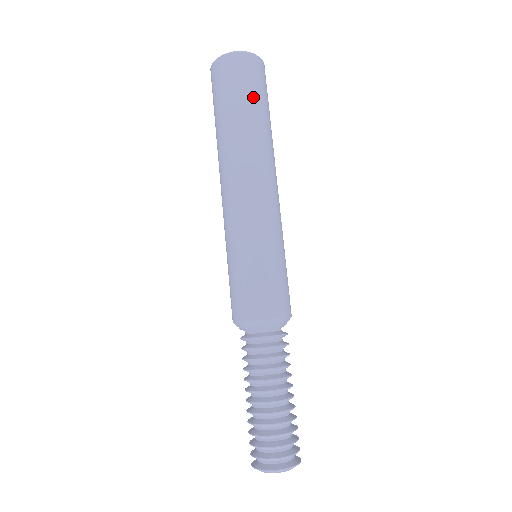
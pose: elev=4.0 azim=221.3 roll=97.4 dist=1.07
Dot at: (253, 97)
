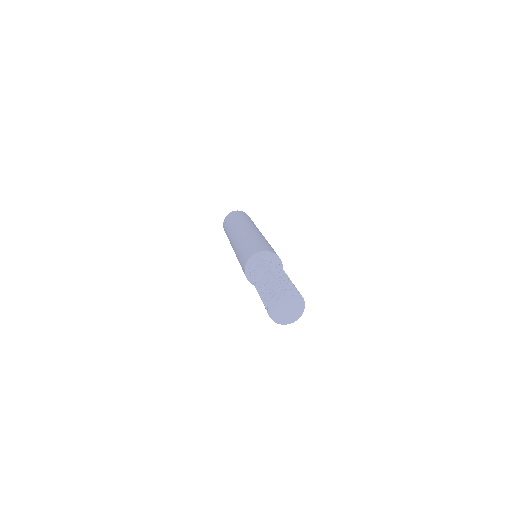
Dot at: (236, 217)
